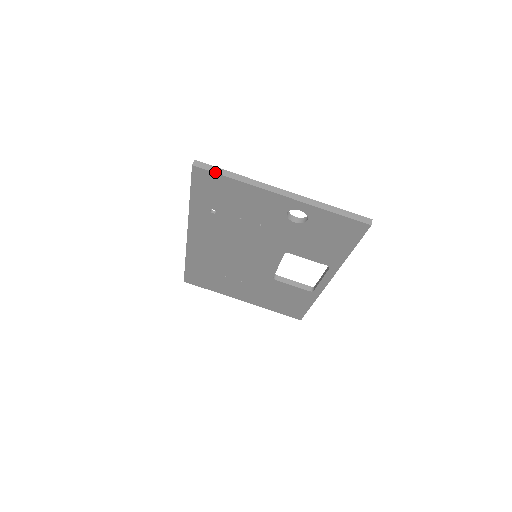
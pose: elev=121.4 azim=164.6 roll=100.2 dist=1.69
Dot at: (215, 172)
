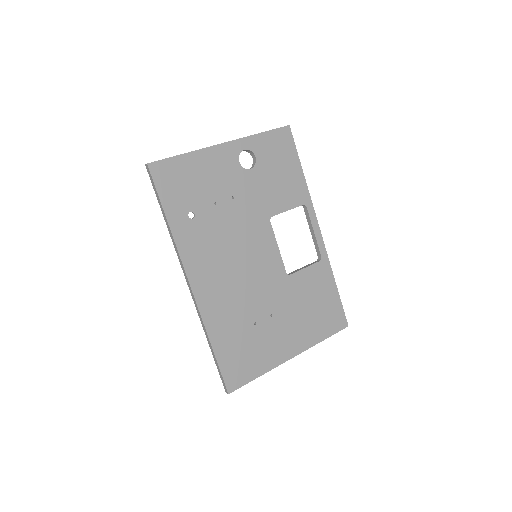
Dot at: (167, 158)
